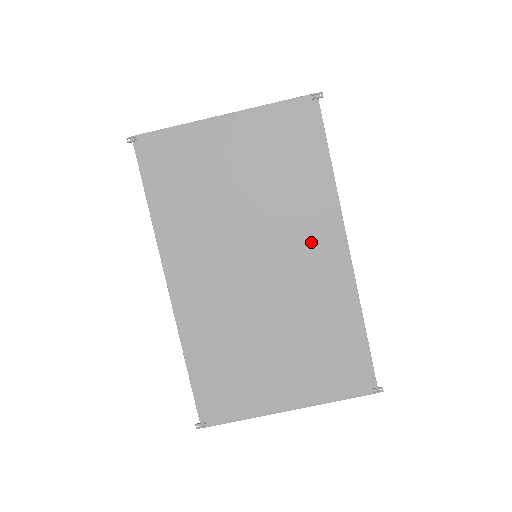
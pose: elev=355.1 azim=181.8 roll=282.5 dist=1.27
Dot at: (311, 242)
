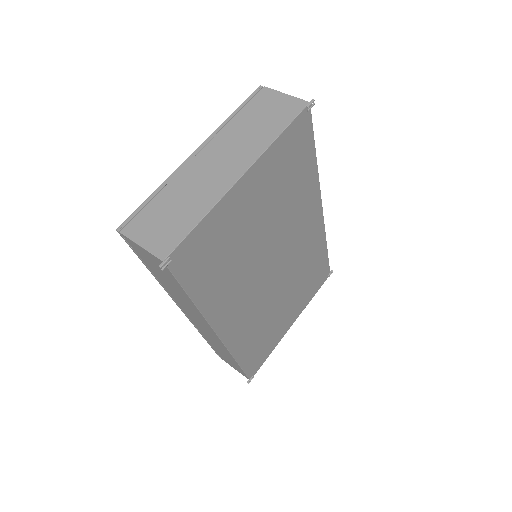
Dot at: (304, 225)
